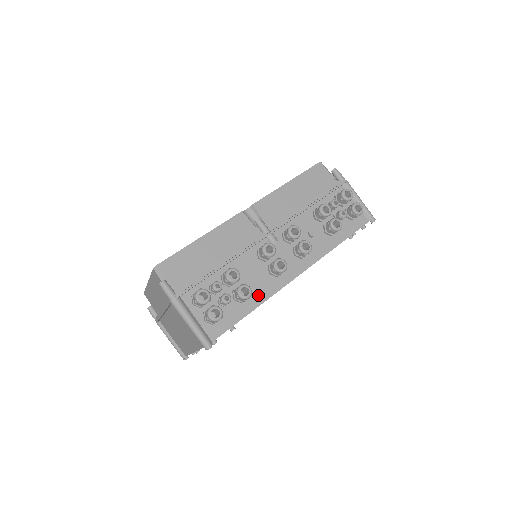
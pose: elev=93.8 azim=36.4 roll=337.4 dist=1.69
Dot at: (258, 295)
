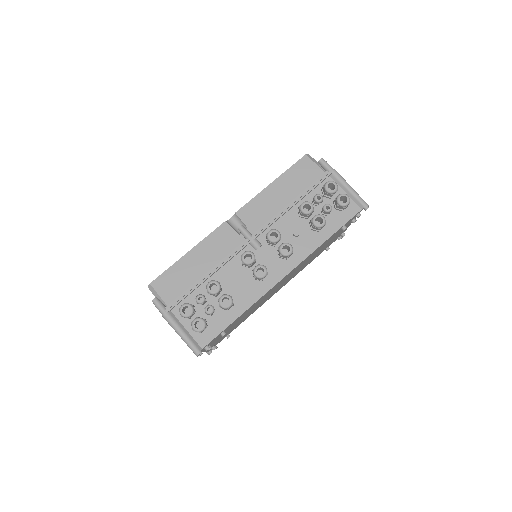
Dot at: (244, 301)
